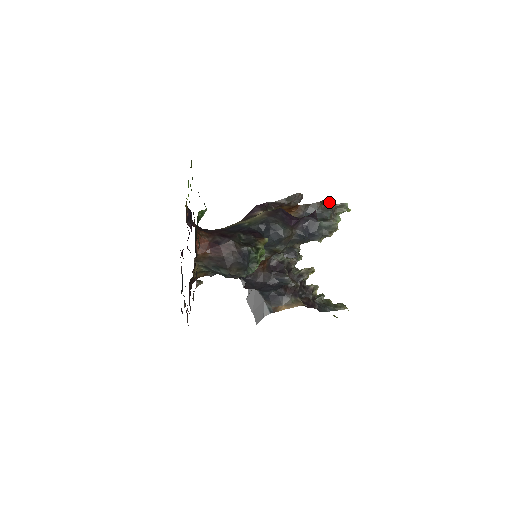
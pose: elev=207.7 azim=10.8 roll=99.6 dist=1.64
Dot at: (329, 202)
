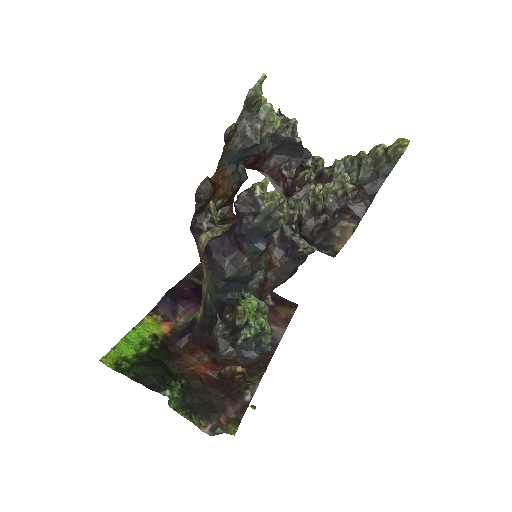
Dot at: (232, 130)
